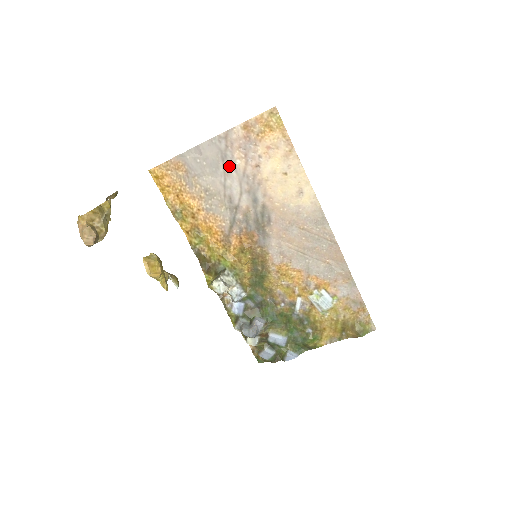
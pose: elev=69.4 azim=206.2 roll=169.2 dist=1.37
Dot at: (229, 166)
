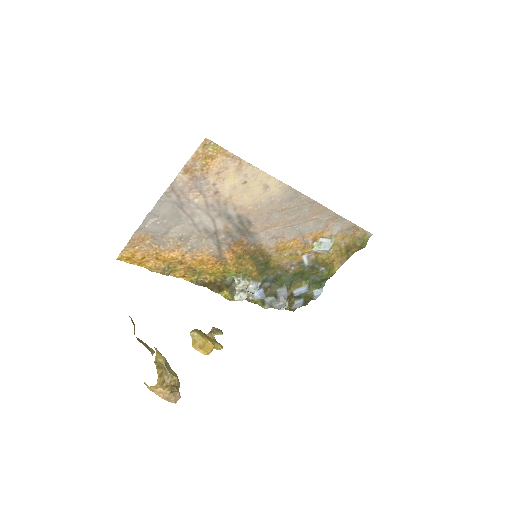
Dot at: (190, 209)
